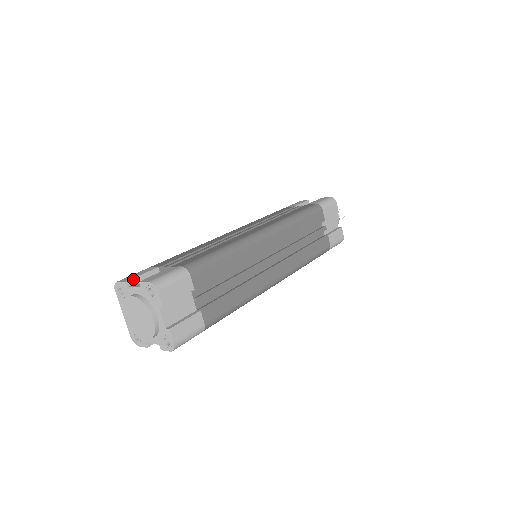
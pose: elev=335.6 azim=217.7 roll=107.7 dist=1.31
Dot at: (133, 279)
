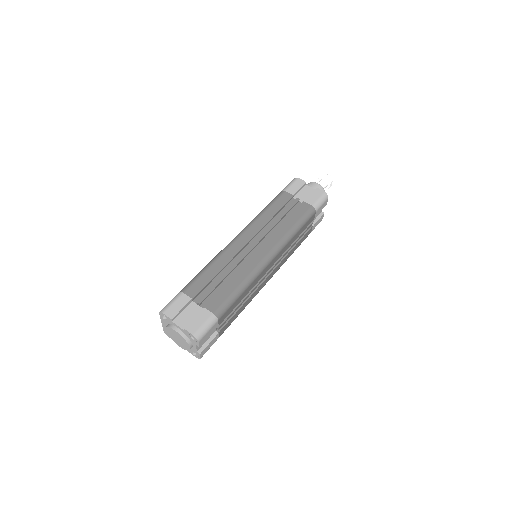
Dot at: (176, 315)
